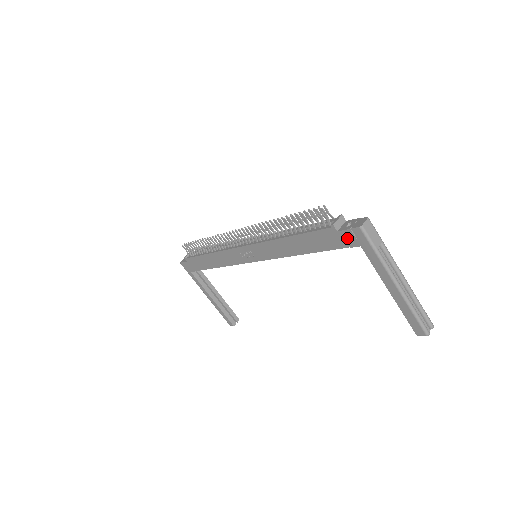
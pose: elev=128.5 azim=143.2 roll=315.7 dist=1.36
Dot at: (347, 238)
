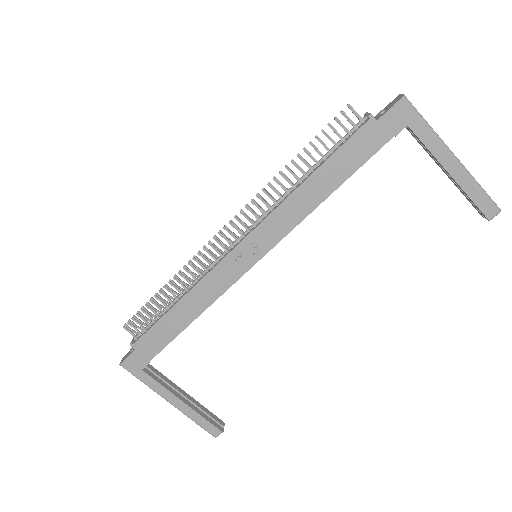
Dot at: (390, 123)
